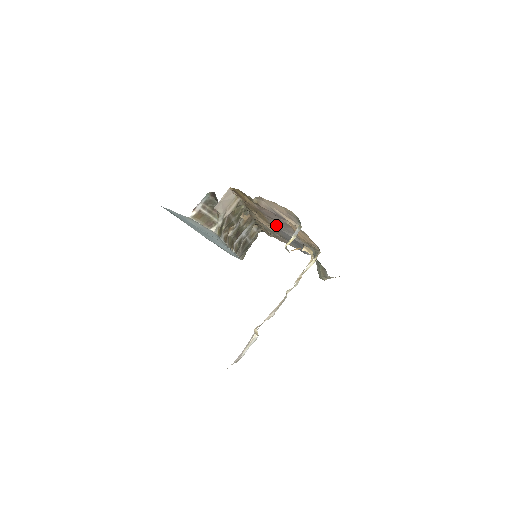
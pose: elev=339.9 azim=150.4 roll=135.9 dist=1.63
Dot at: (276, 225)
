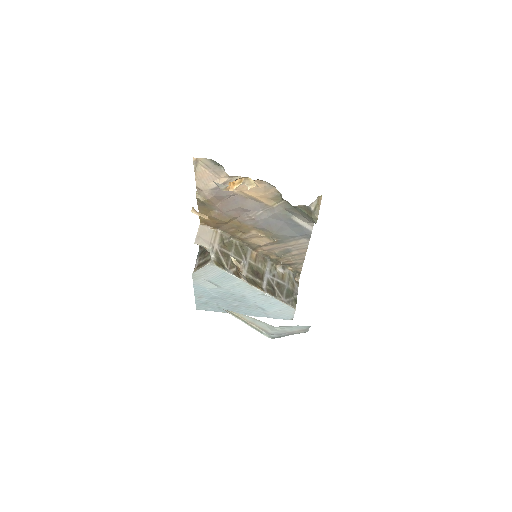
Dot at: (251, 218)
